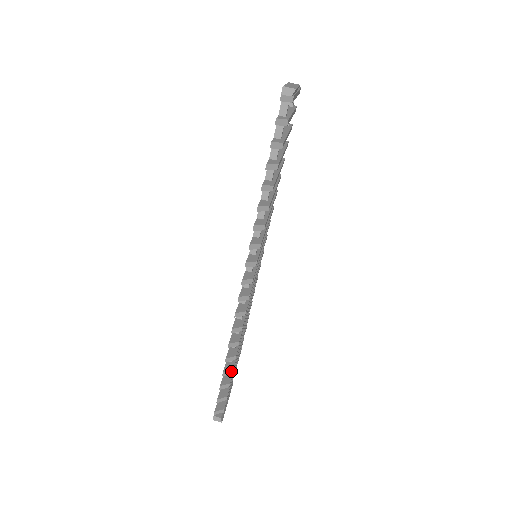
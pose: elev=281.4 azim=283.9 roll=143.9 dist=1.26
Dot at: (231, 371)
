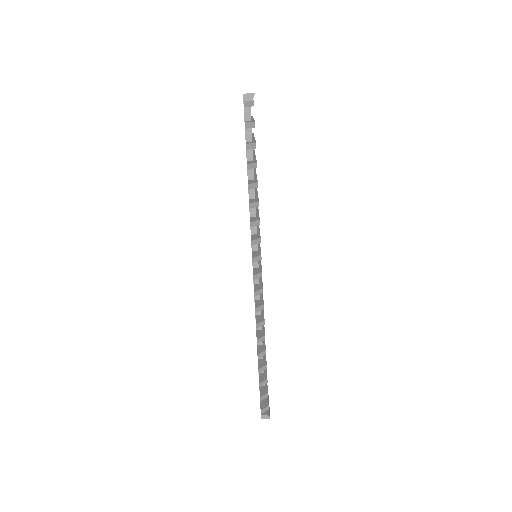
Dot at: (265, 366)
